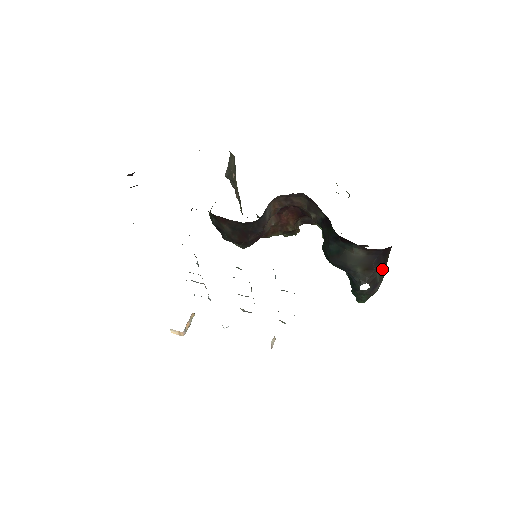
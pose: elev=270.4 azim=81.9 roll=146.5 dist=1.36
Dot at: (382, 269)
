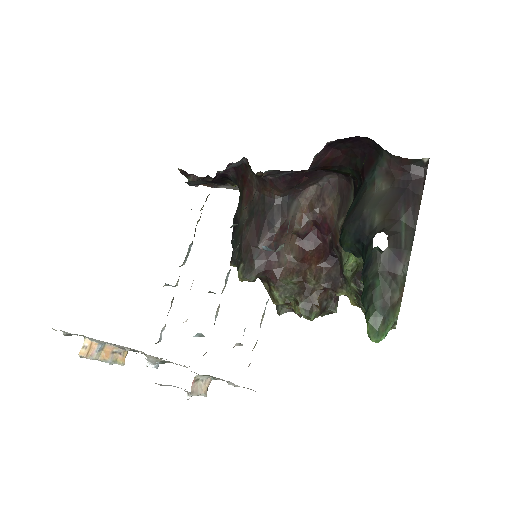
Dot at: (411, 226)
